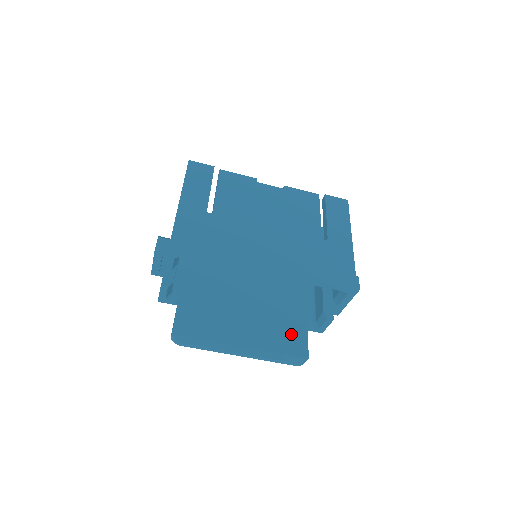
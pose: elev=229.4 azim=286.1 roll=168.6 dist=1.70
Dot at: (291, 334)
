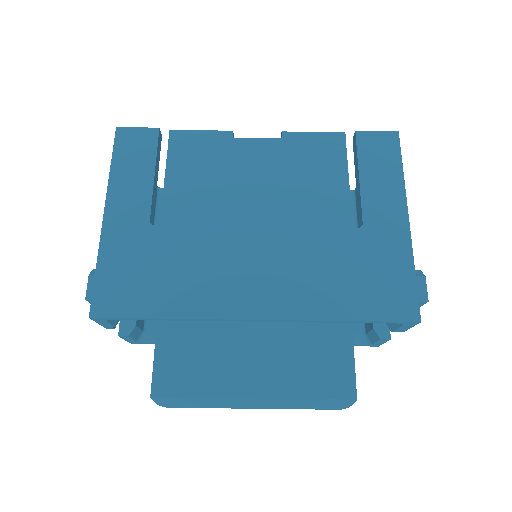
Dot at: (327, 363)
